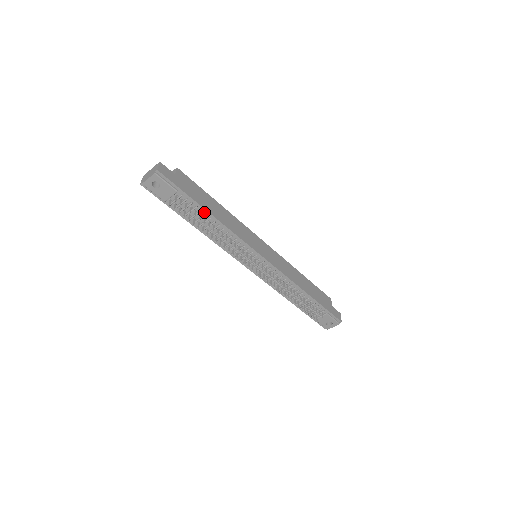
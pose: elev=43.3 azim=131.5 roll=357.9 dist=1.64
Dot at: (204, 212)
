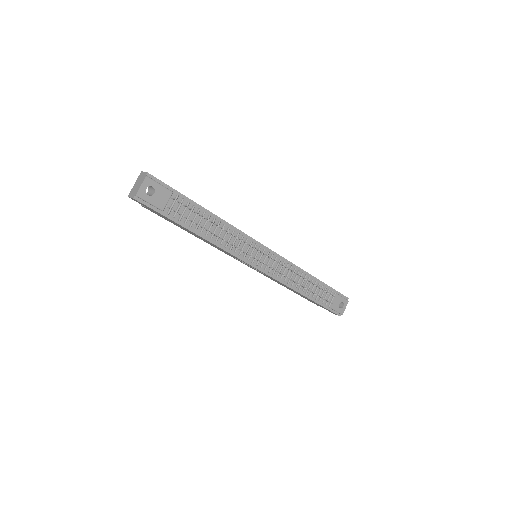
Dot at: (202, 211)
